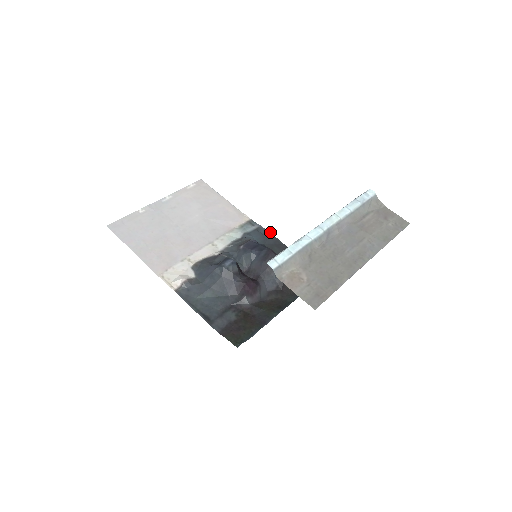
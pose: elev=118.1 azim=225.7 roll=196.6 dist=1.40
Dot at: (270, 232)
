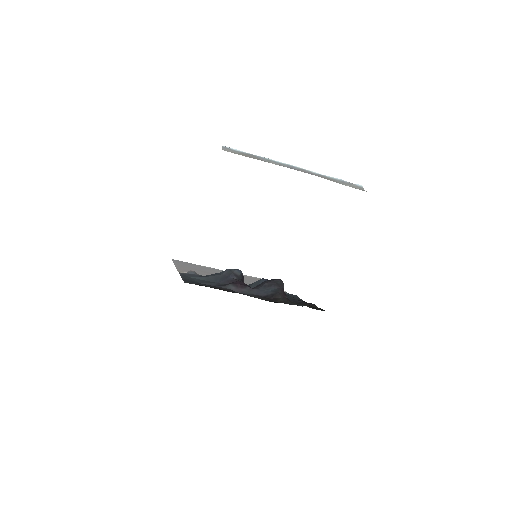
Dot at: occluded
